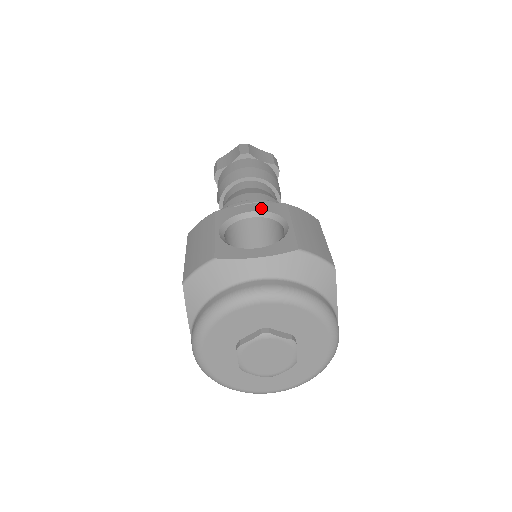
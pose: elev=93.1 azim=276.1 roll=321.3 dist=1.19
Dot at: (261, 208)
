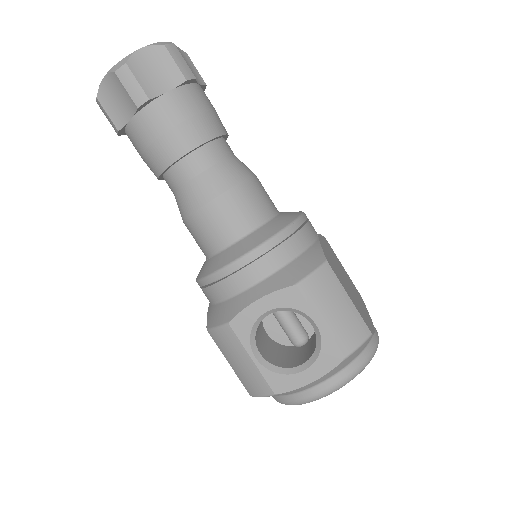
Dot at: (273, 304)
